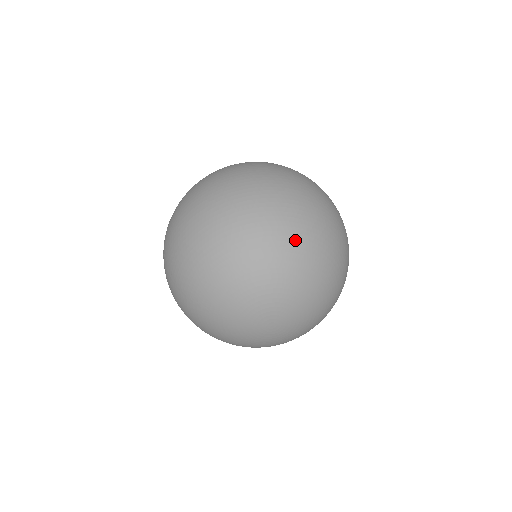
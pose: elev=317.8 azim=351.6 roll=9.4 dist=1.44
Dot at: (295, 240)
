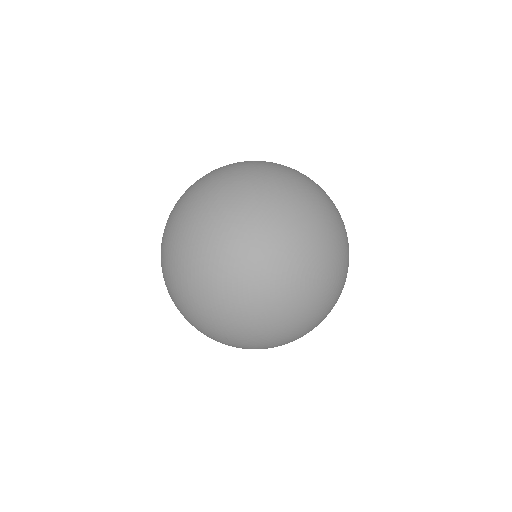
Dot at: (262, 213)
